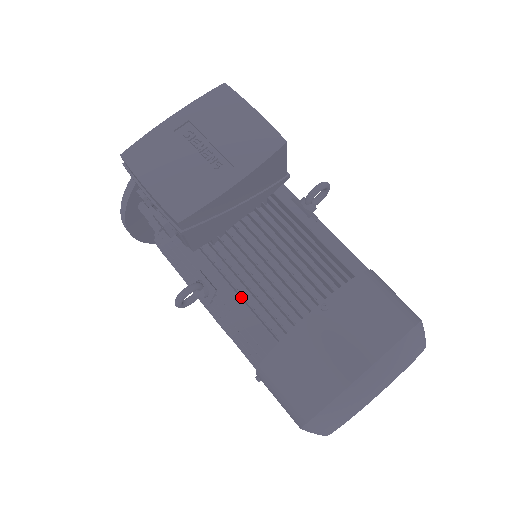
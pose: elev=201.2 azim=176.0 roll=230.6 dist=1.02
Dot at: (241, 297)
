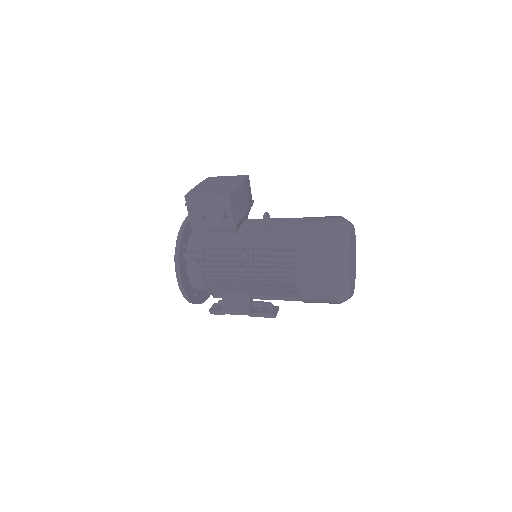
Dot at: (266, 243)
